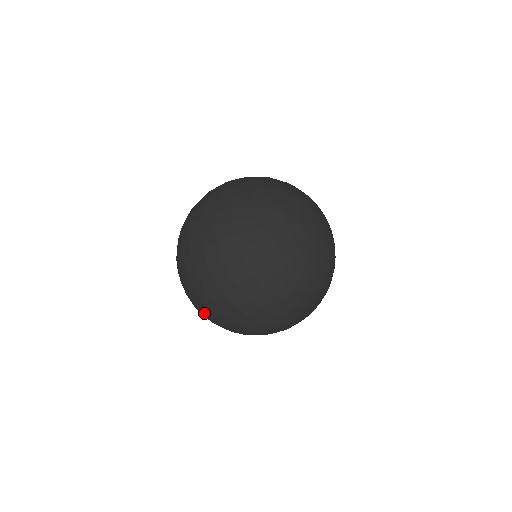
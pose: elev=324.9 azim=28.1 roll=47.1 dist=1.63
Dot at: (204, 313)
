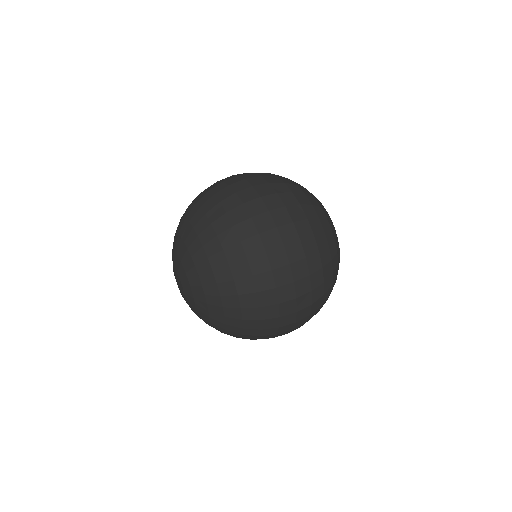
Dot at: (245, 250)
